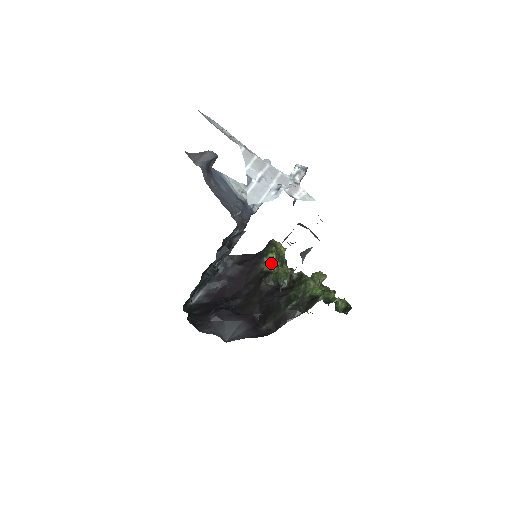
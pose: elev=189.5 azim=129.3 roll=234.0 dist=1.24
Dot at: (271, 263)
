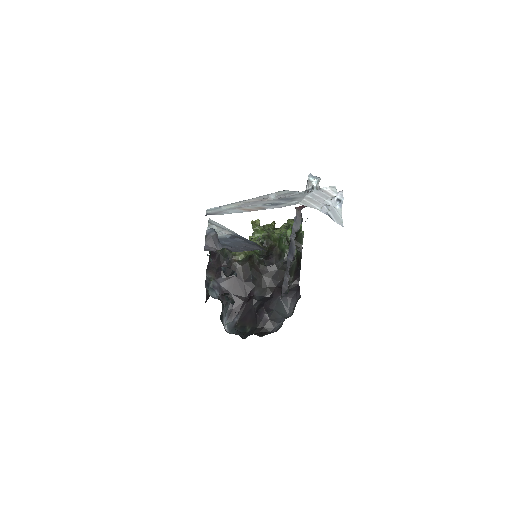
Dot at: occluded
